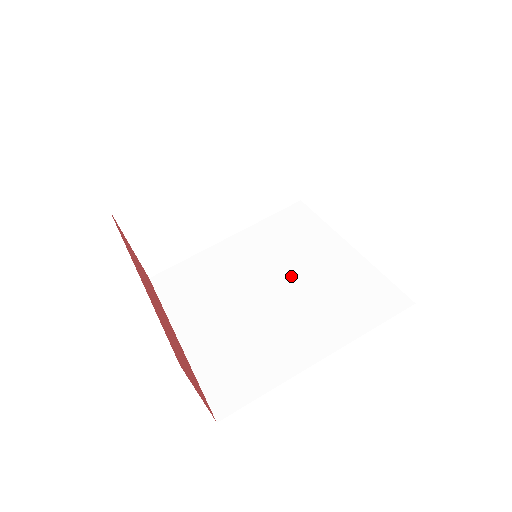
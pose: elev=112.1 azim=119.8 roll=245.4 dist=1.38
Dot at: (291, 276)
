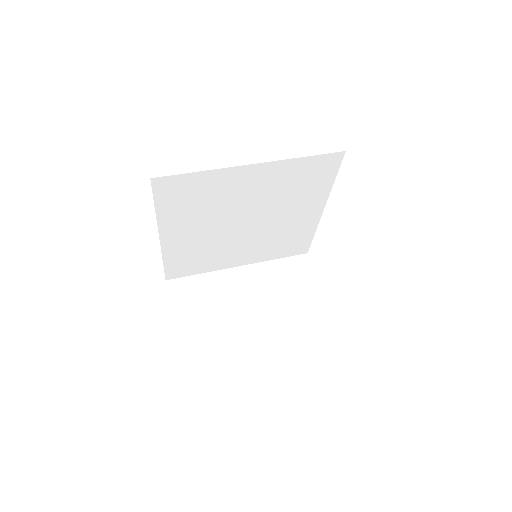
Dot at: occluded
